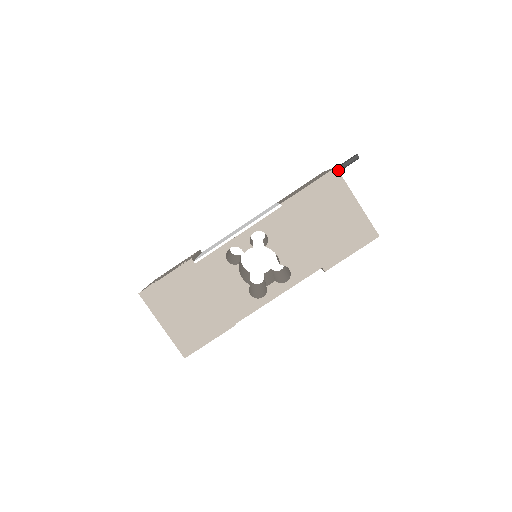
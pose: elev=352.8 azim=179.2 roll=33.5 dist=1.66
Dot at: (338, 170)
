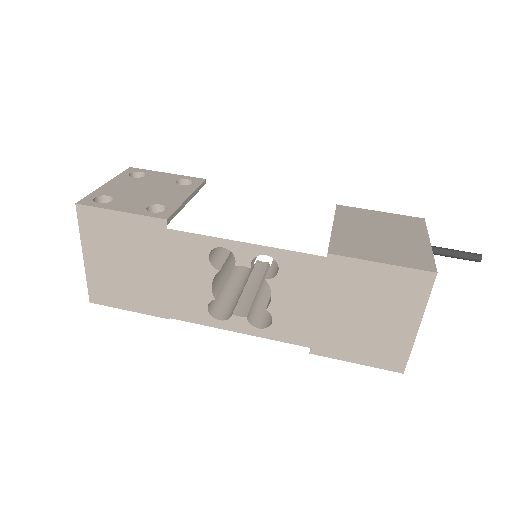
Dot at: (440, 253)
